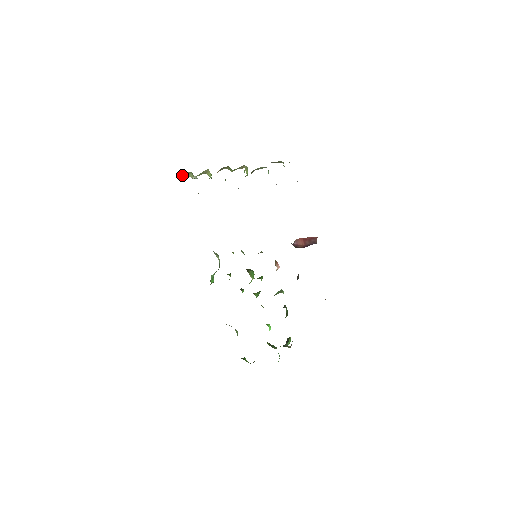
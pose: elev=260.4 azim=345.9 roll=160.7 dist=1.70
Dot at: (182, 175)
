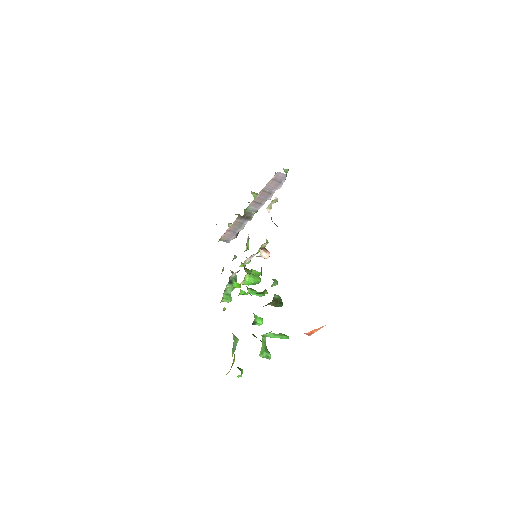
Dot at: occluded
